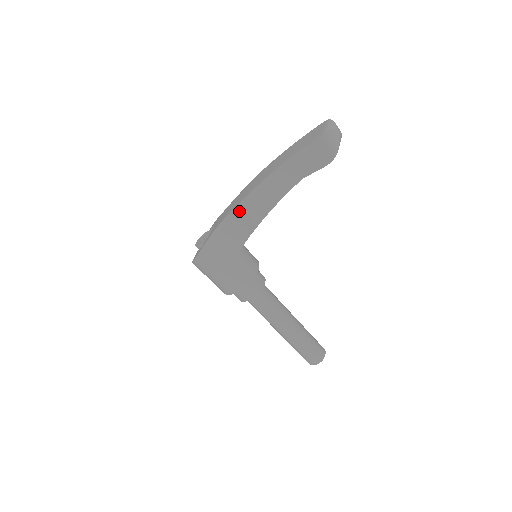
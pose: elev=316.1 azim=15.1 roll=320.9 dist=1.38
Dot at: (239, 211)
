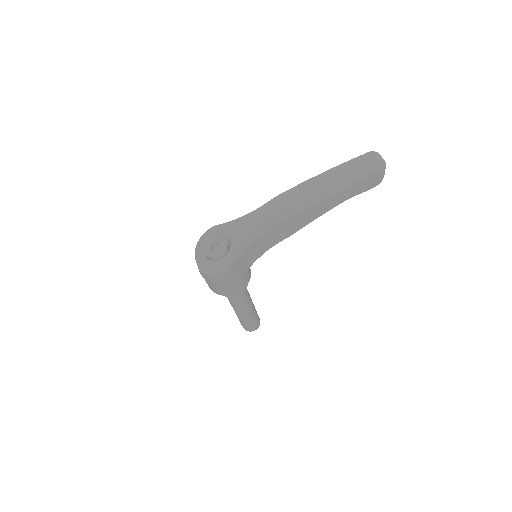
Dot at: (284, 225)
